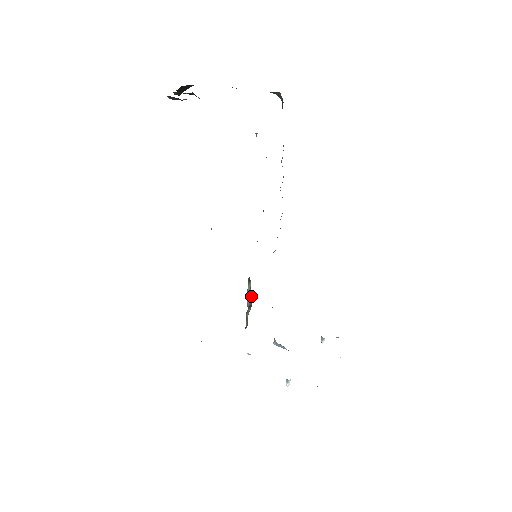
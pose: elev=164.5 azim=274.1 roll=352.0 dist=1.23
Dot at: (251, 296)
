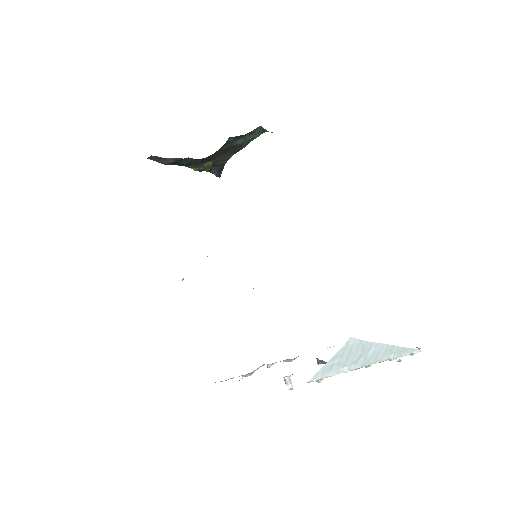
Dot at: occluded
